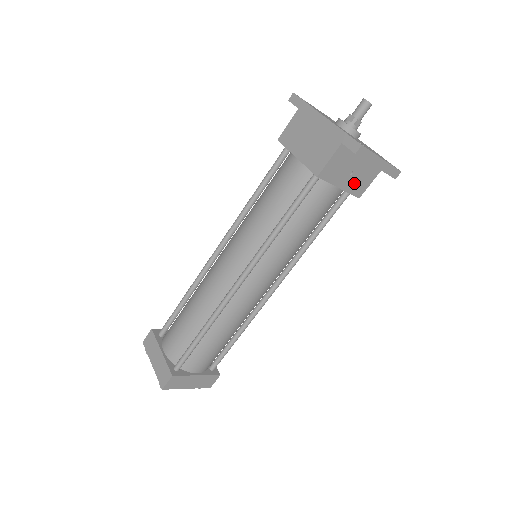
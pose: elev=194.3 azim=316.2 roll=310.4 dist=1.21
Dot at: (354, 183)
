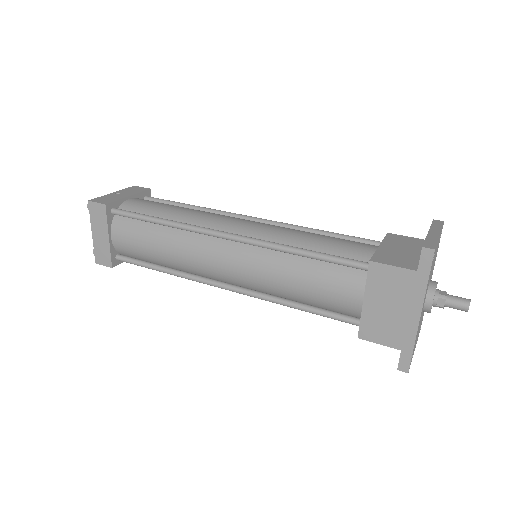
Dot at: occluded
